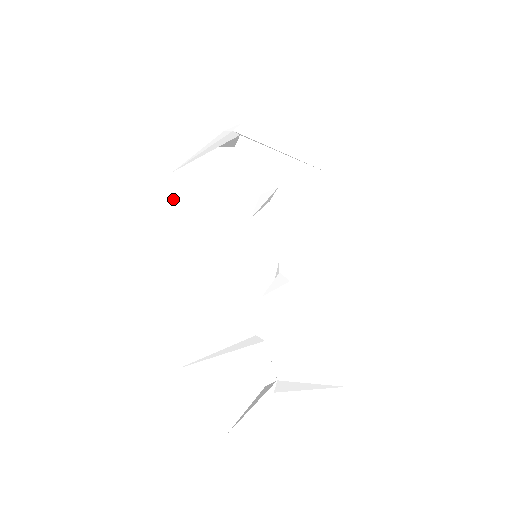
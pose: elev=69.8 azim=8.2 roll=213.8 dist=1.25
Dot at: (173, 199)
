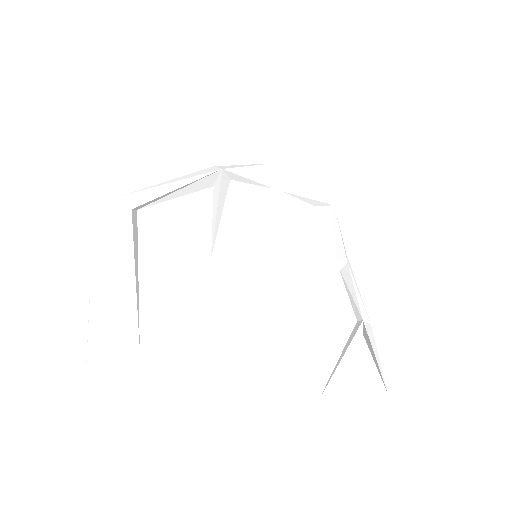
Dot at: (134, 307)
